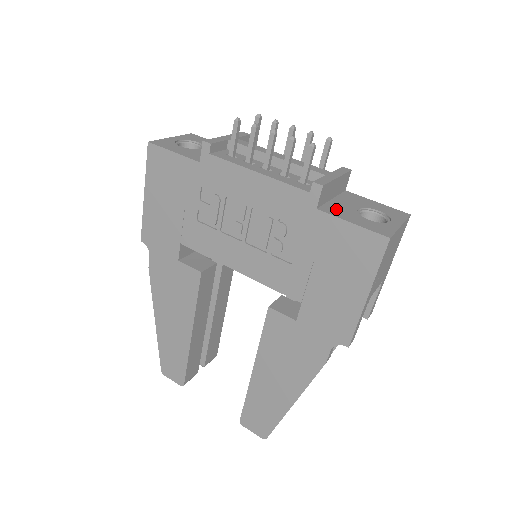
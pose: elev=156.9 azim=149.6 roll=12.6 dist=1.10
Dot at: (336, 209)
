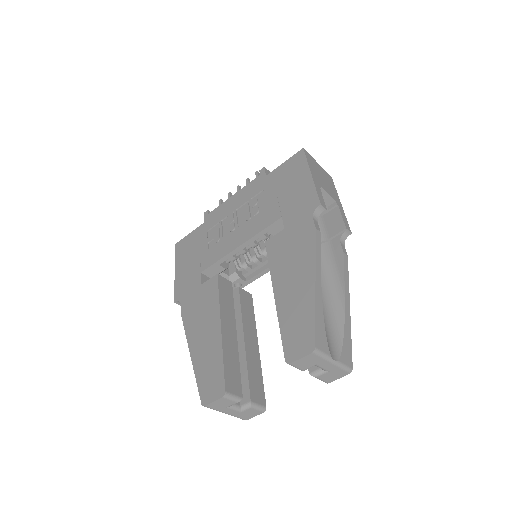
Dot at: occluded
